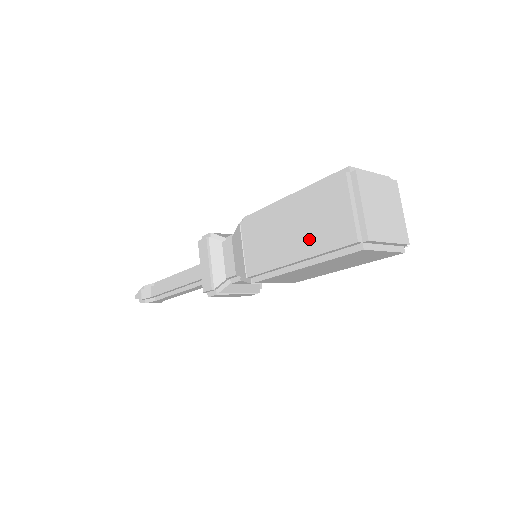
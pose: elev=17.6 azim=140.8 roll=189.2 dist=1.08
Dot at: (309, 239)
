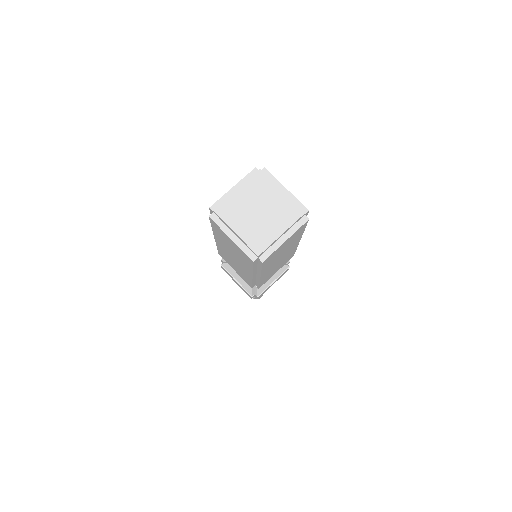
Dot at: occluded
